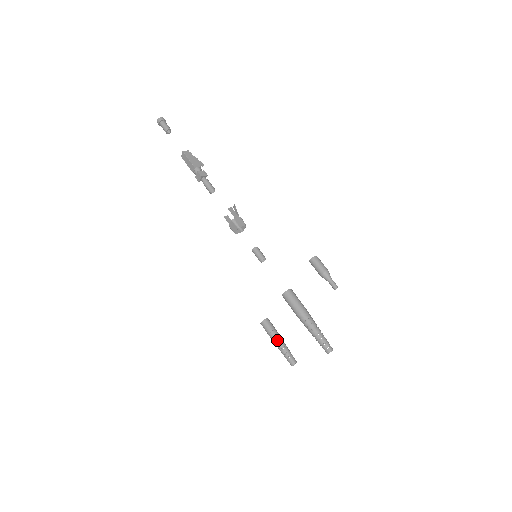
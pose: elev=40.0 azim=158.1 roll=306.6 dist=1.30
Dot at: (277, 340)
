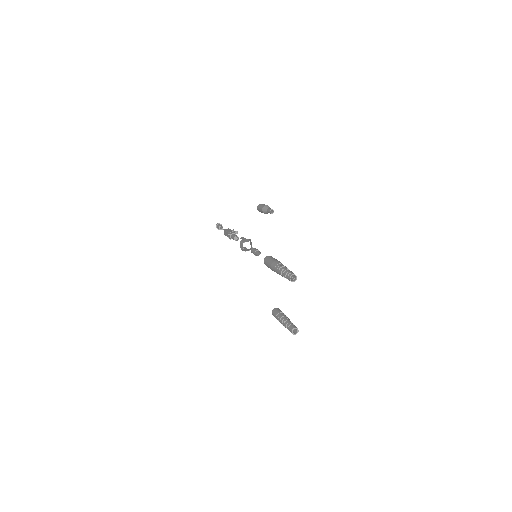
Dot at: (281, 318)
